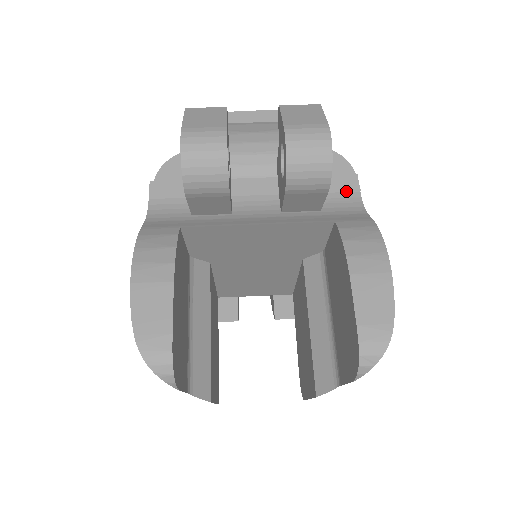
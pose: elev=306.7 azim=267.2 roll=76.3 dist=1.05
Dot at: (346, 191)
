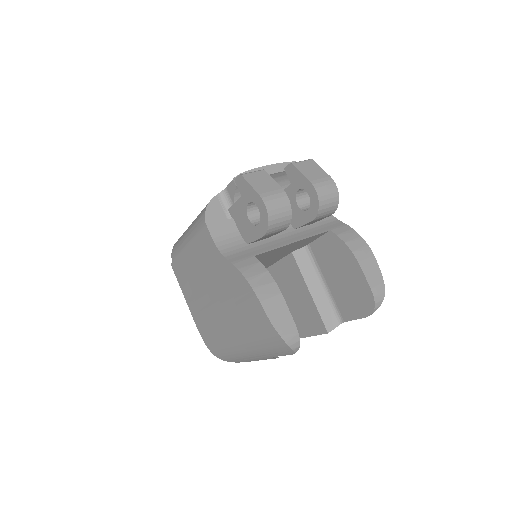
Dot at: occluded
